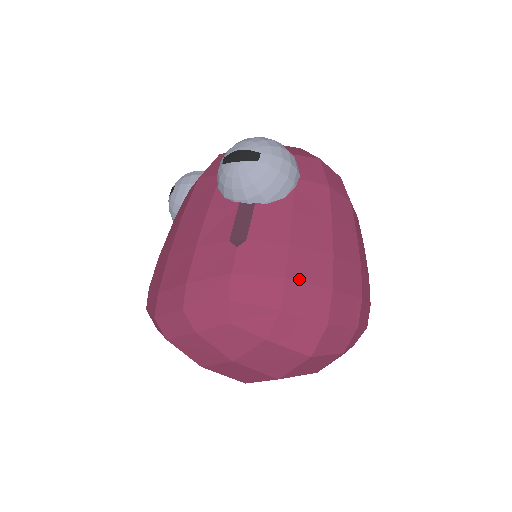
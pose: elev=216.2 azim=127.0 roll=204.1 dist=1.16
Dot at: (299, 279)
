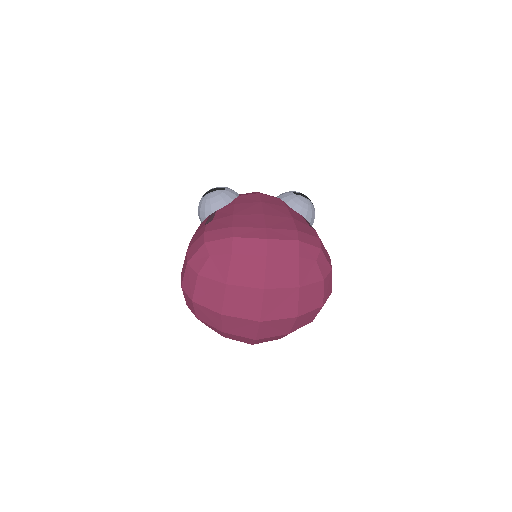
Dot at: occluded
